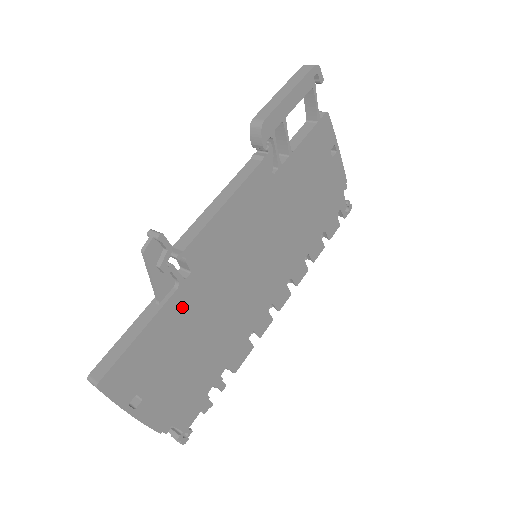
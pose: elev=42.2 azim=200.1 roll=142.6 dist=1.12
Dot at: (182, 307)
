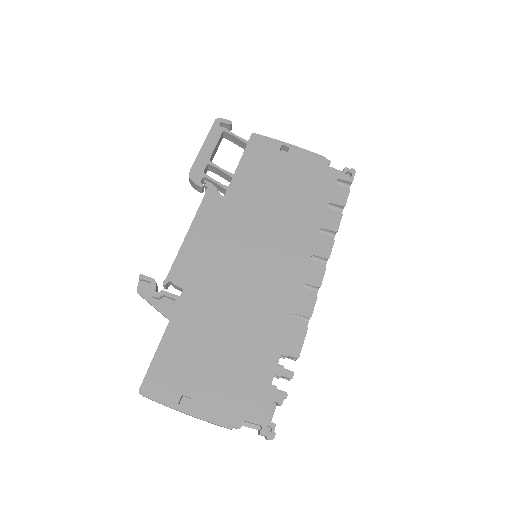
Dot at: (190, 316)
